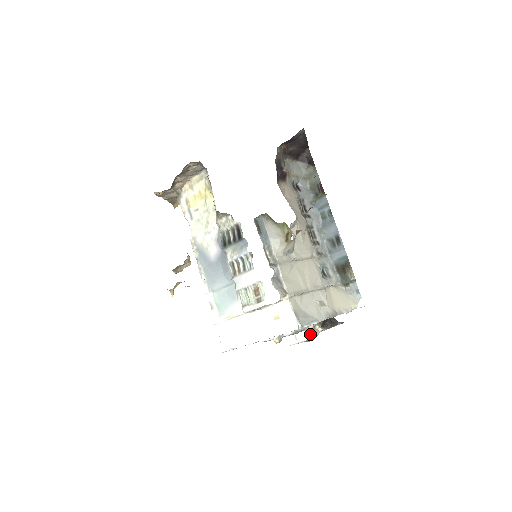
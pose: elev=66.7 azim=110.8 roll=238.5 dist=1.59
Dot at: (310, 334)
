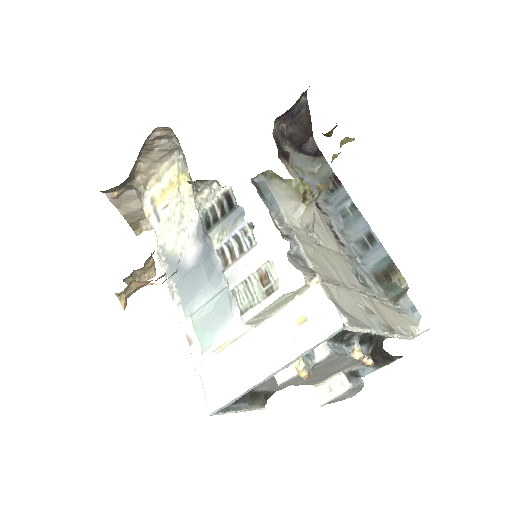
Dot at: (353, 378)
